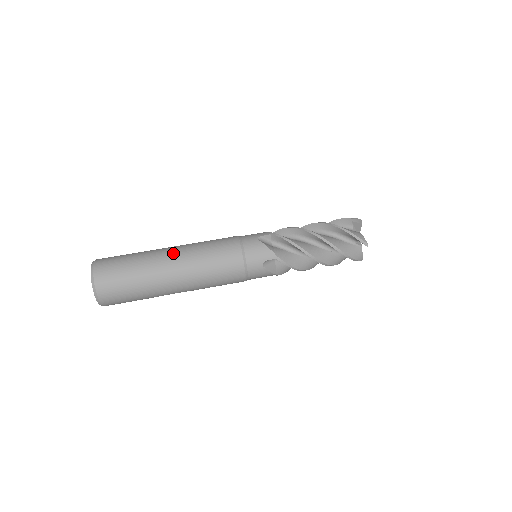
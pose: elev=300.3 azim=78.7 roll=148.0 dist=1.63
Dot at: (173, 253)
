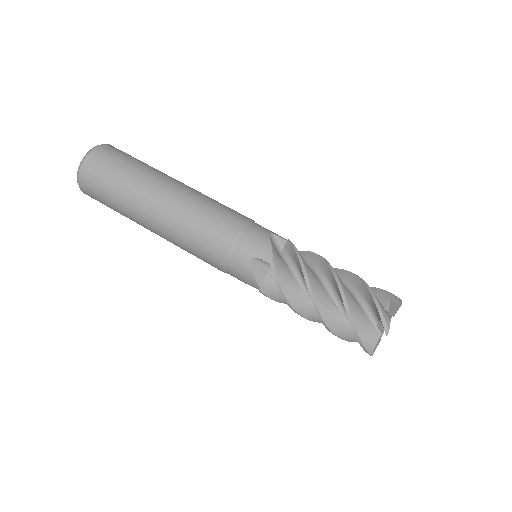
Dot at: (157, 210)
